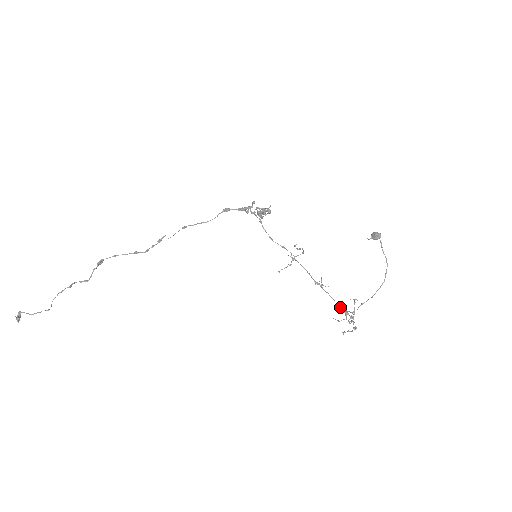
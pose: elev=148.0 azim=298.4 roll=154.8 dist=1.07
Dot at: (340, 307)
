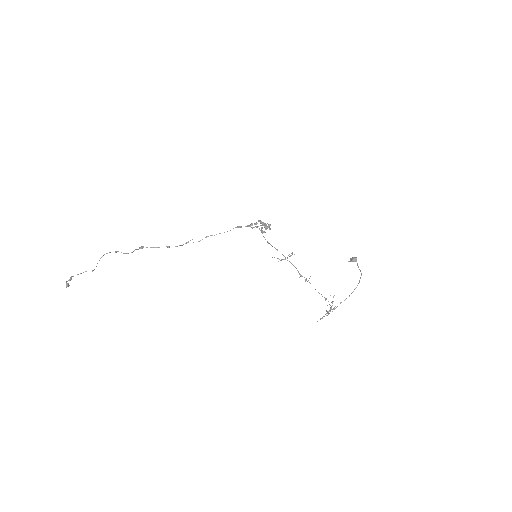
Dot at: (319, 293)
